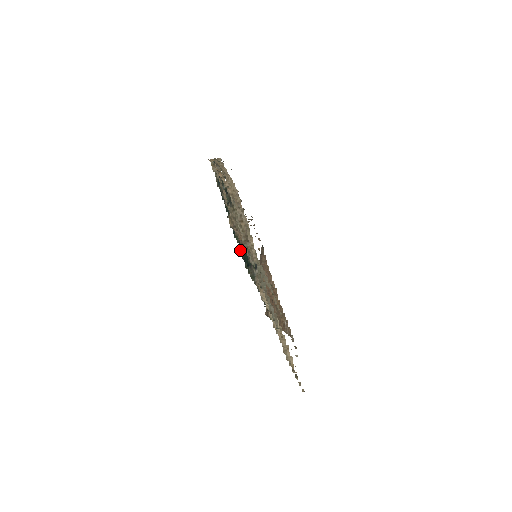
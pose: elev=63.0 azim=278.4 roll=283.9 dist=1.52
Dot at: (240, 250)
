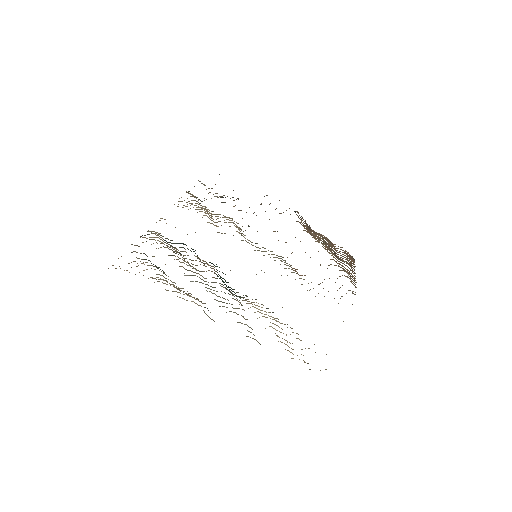
Dot at: (225, 274)
